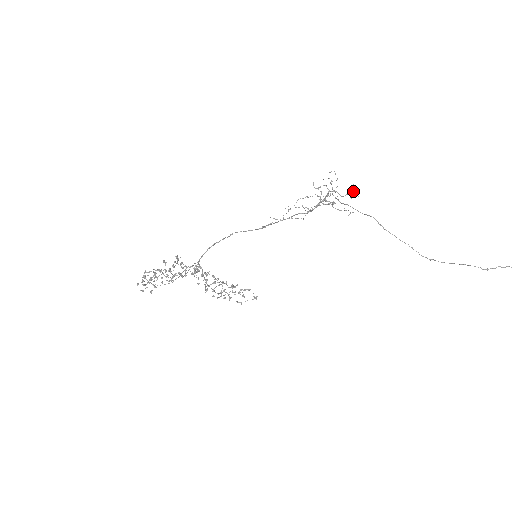
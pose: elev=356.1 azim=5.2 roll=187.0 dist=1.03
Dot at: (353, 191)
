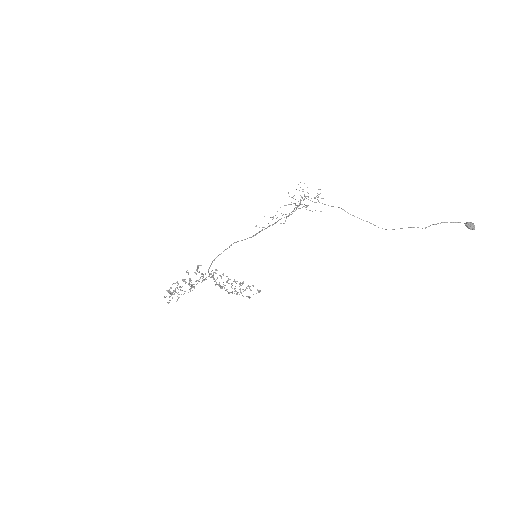
Dot at: occluded
